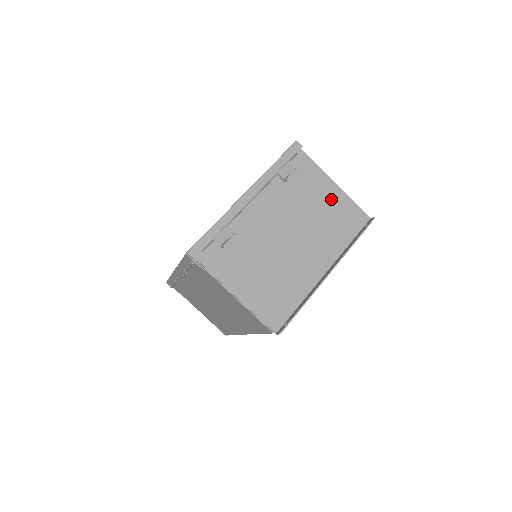
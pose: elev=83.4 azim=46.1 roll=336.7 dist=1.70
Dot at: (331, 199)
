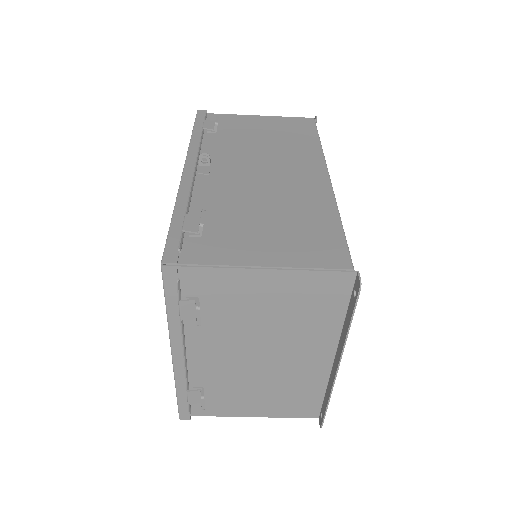
Dot at: (277, 291)
